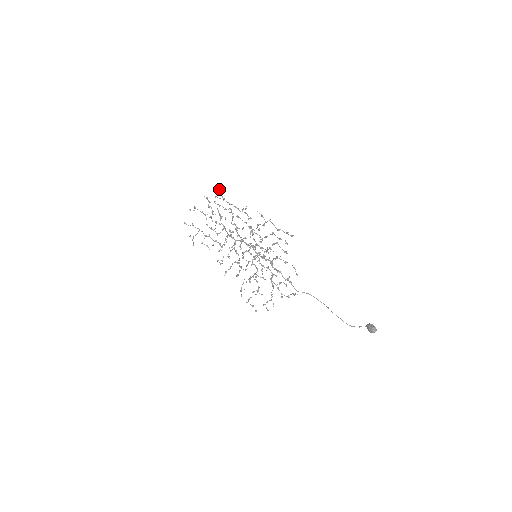
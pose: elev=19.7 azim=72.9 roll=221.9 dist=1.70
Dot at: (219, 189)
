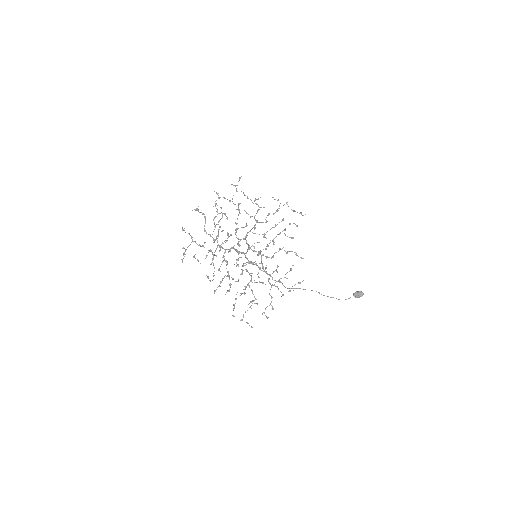
Dot at: occluded
